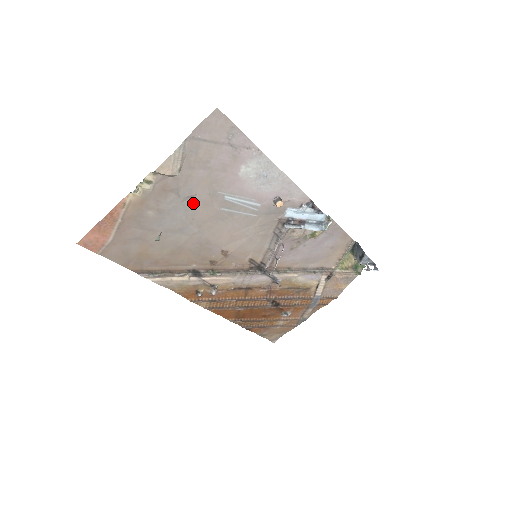
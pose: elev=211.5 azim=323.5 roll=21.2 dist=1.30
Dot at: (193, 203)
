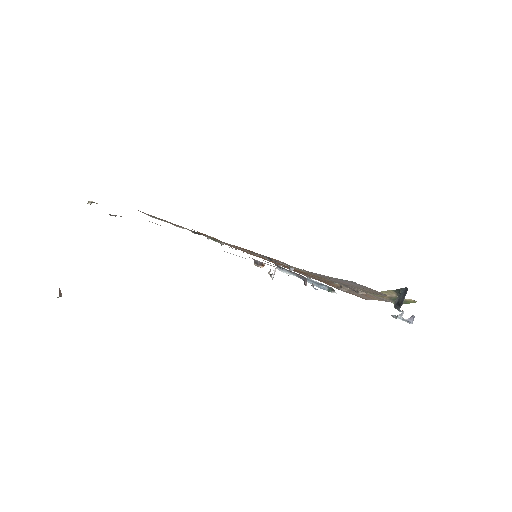
Dot at: occluded
